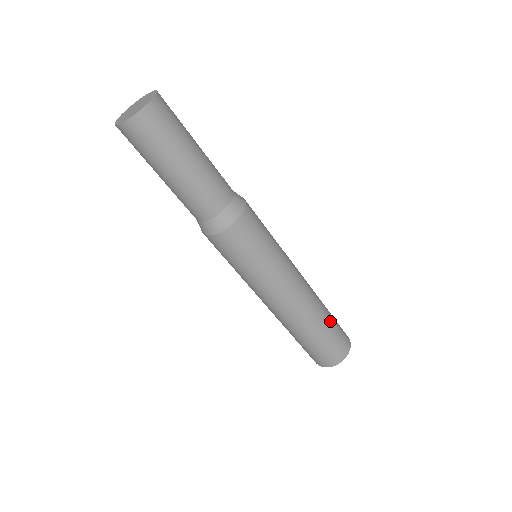
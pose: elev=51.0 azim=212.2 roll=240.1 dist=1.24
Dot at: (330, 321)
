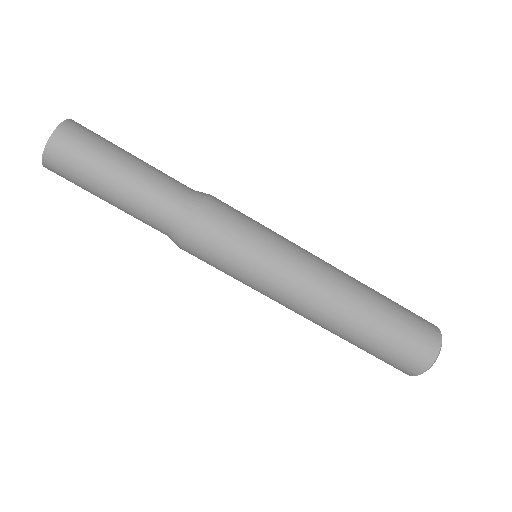
Dot at: (390, 305)
